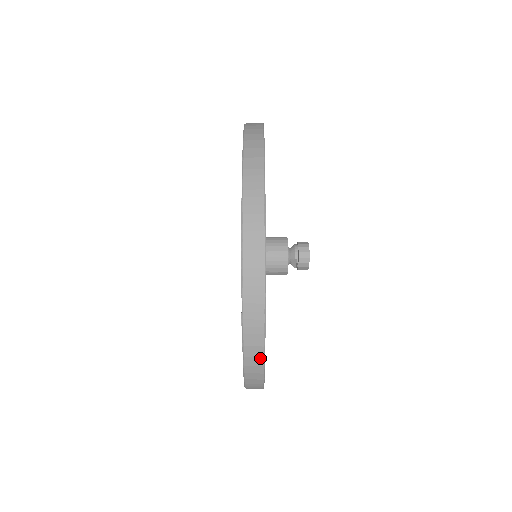
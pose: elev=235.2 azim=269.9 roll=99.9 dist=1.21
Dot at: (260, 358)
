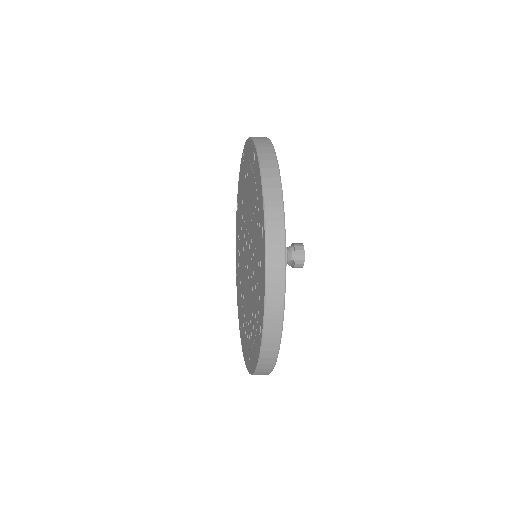
Dot at: (273, 359)
